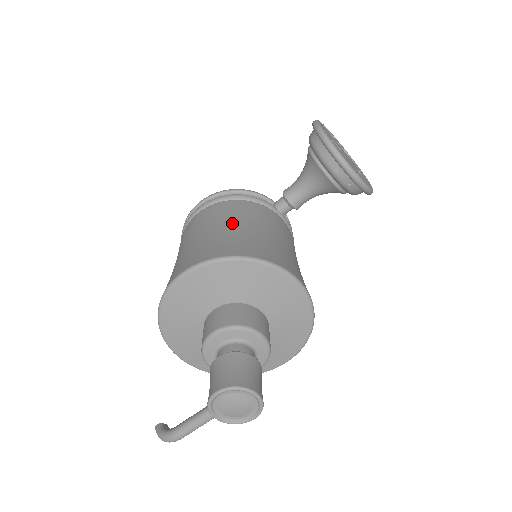
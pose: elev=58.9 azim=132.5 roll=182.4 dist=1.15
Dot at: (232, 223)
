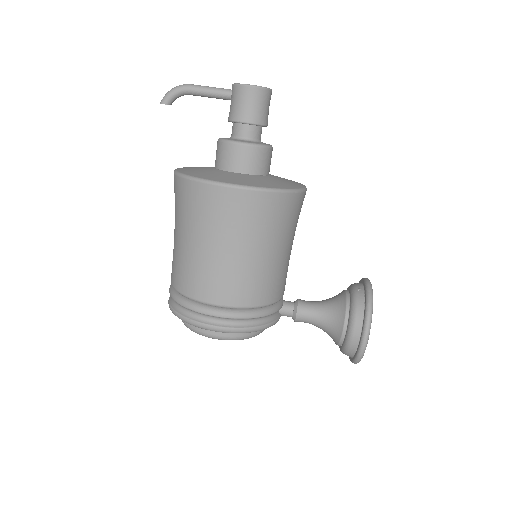
Dot at: occluded
